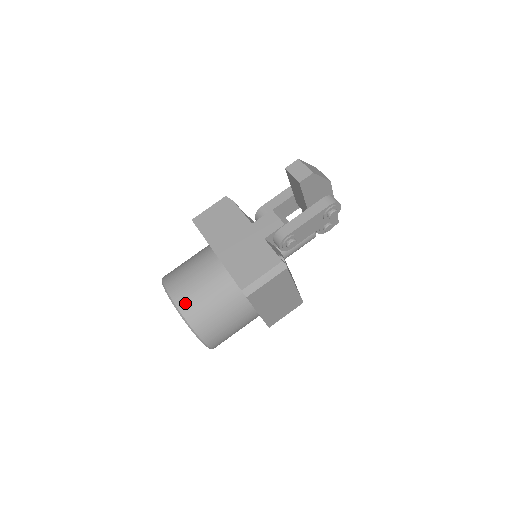
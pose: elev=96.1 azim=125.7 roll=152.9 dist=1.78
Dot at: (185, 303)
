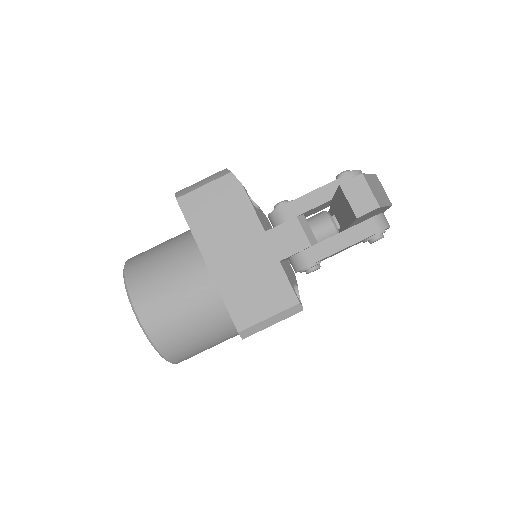
Dot at: (157, 327)
